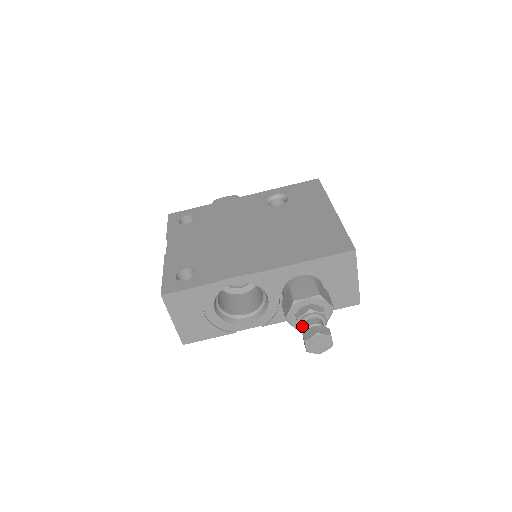
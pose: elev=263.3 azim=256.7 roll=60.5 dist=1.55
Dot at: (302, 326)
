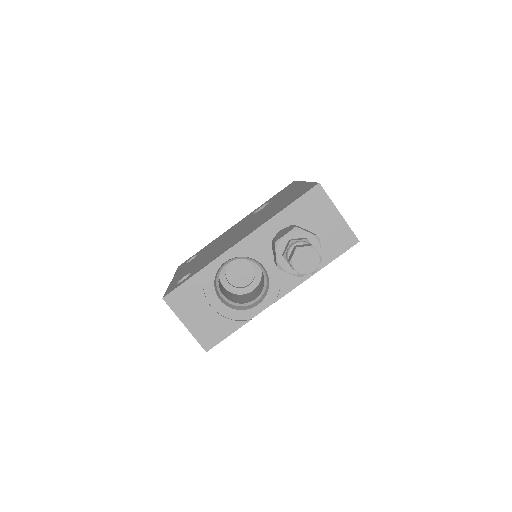
Dot at: occluded
